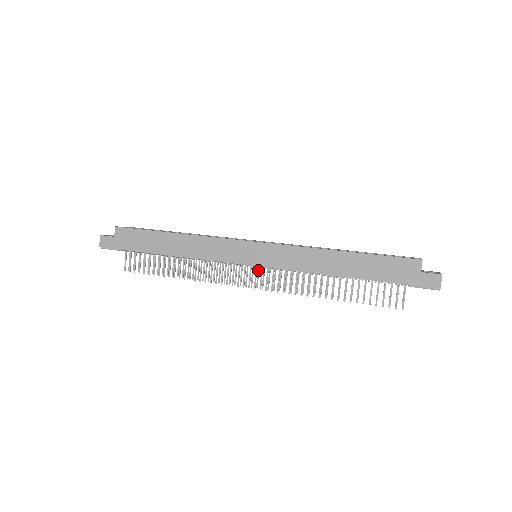
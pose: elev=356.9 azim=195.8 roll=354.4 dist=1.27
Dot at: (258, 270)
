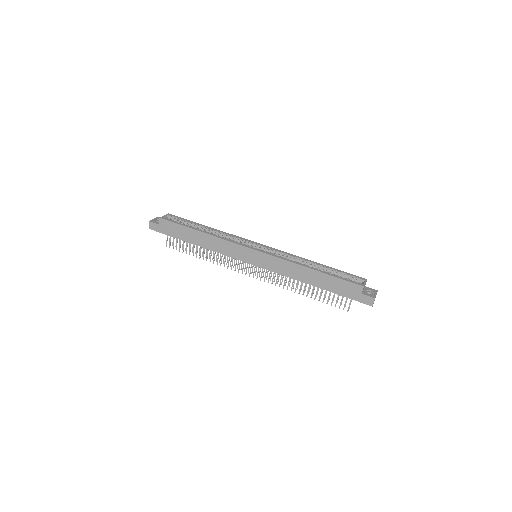
Dot at: occluded
